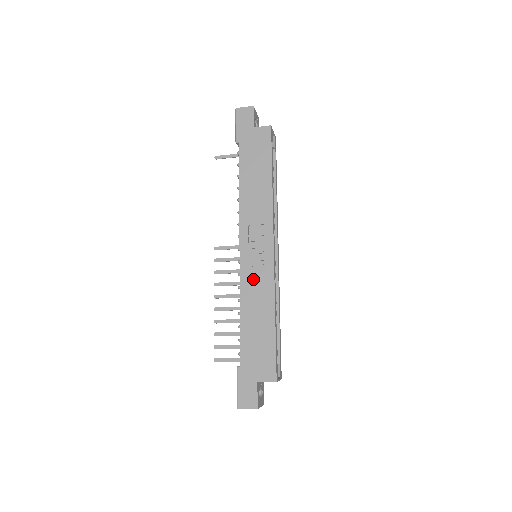
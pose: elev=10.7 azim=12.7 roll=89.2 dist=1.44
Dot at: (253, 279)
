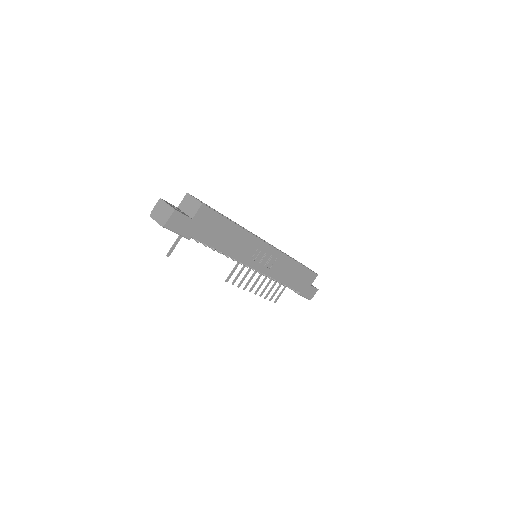
Dot at: (275, 268)
